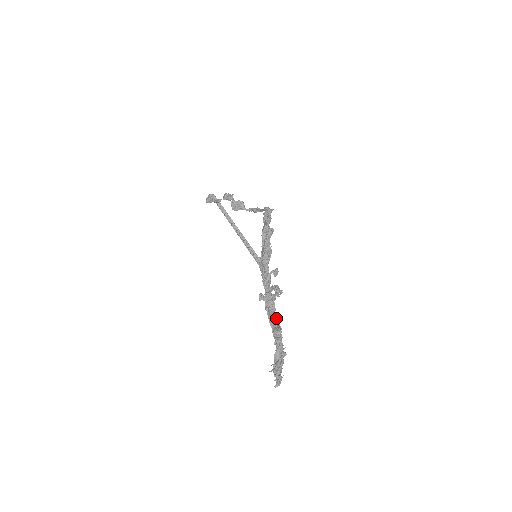
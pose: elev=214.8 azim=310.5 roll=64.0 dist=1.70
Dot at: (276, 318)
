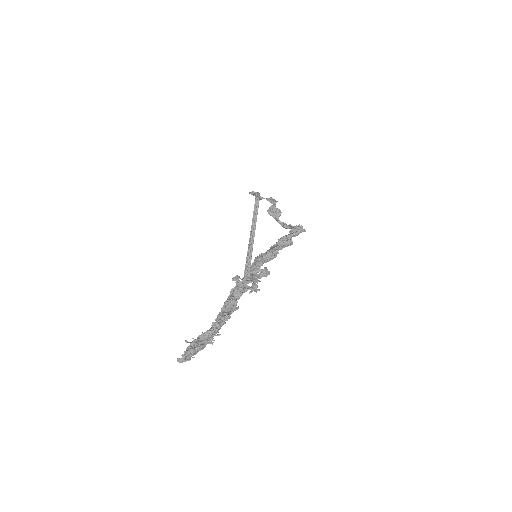
Dot at: (233, 305)
